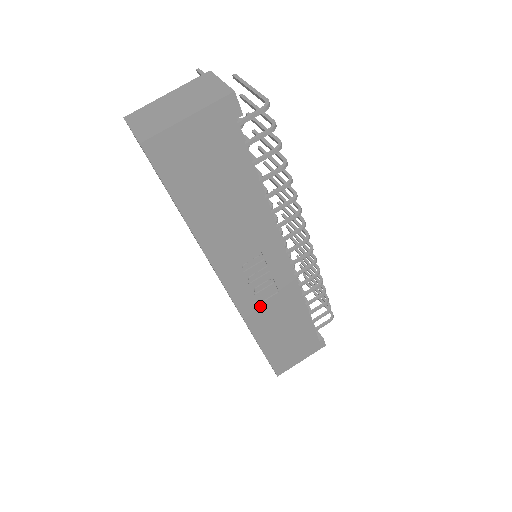
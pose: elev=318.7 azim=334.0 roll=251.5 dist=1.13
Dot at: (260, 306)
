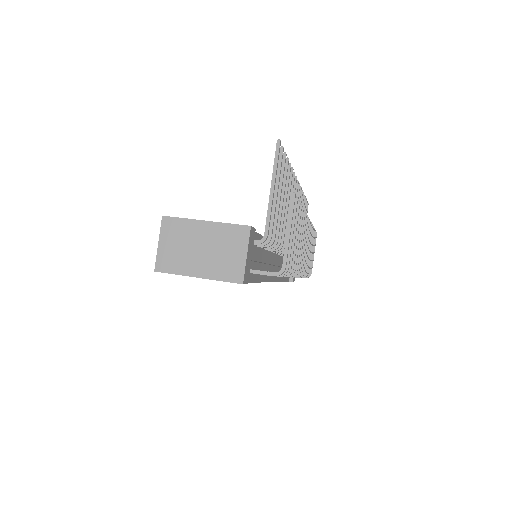
Dot at: occluded
